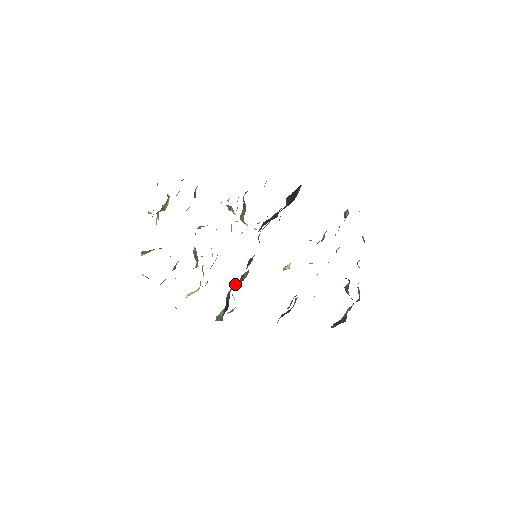
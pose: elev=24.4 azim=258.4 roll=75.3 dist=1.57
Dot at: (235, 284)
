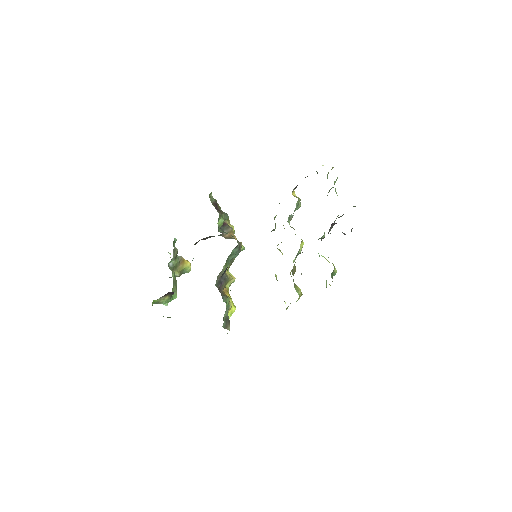
Dot at: occluded
